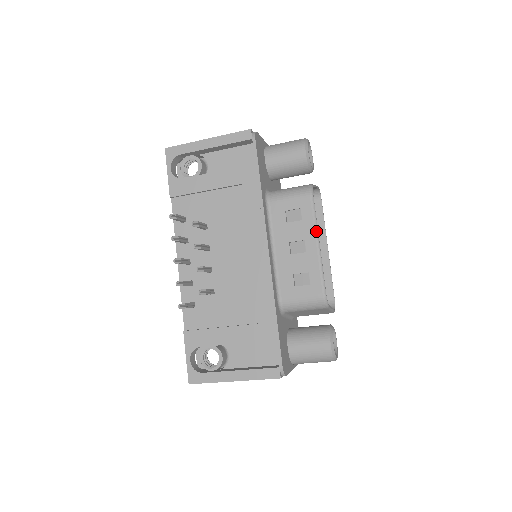
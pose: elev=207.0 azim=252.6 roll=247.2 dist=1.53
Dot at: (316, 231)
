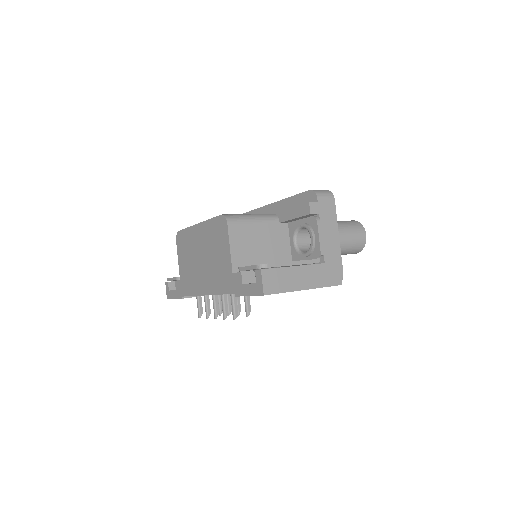
Dot at: occluded
